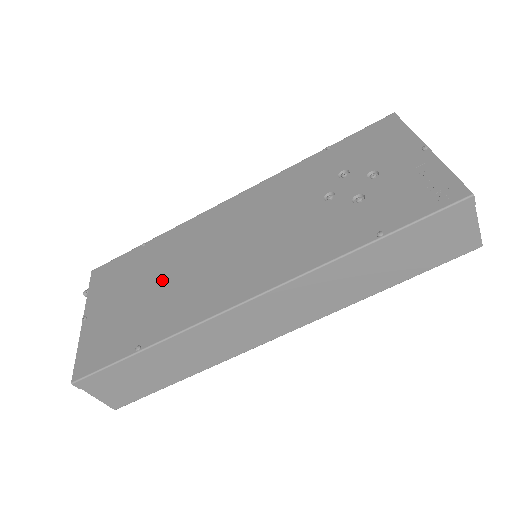
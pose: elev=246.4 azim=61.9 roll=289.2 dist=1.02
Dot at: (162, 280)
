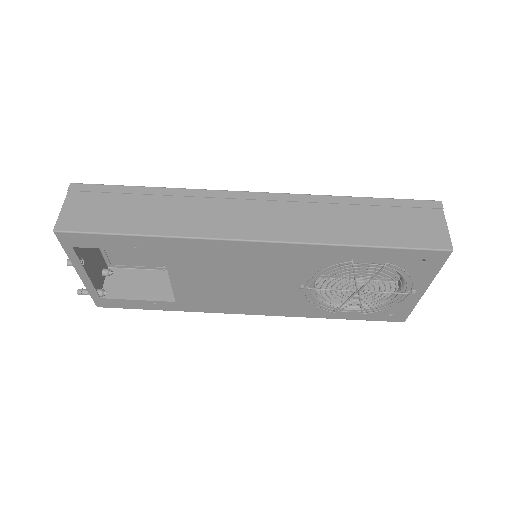
Dot at: occluded
